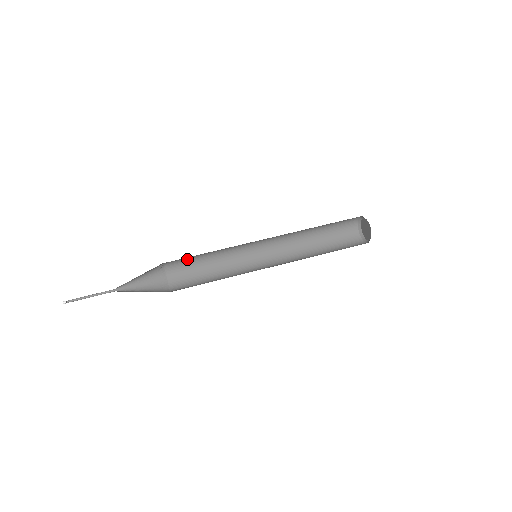
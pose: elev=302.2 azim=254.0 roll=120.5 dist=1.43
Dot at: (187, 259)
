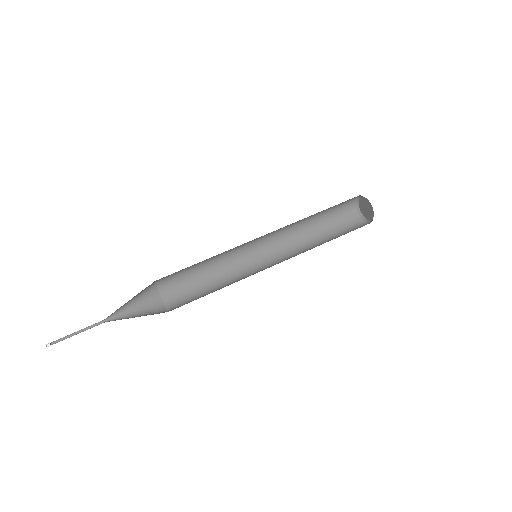
Dot at: (180, 270)
